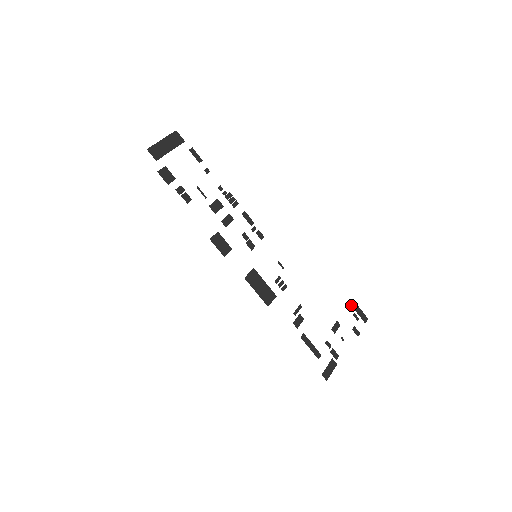
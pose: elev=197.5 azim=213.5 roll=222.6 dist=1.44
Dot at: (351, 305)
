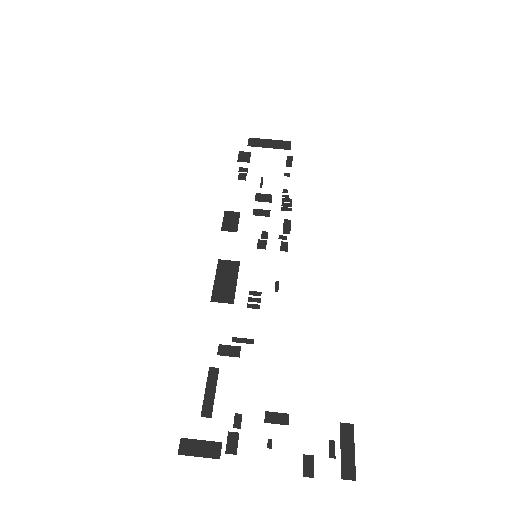
Dot at: (340, 426)
